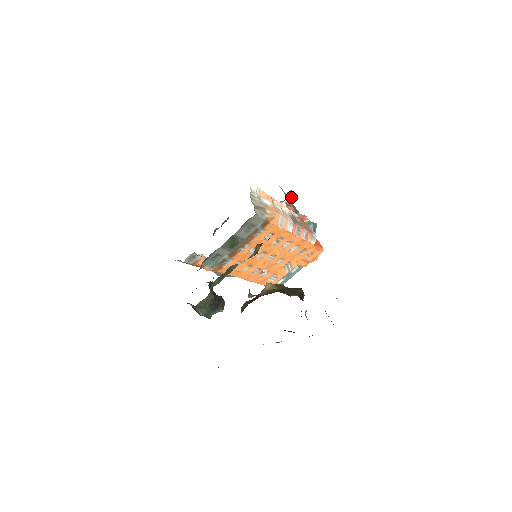
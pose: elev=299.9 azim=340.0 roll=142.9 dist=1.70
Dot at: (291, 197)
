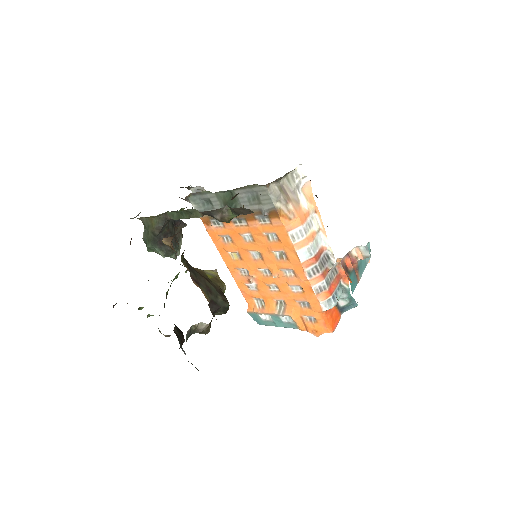
Dot at: (363, 256)
